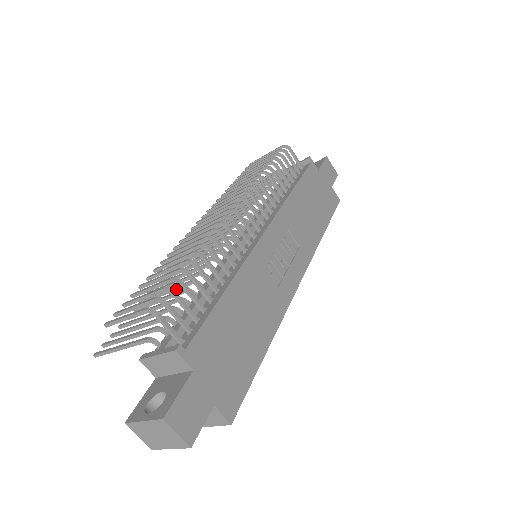
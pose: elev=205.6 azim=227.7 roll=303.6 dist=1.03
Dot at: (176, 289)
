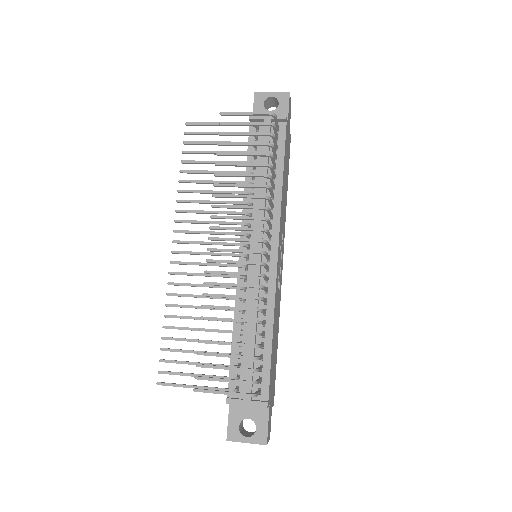
Dot at: occluded
